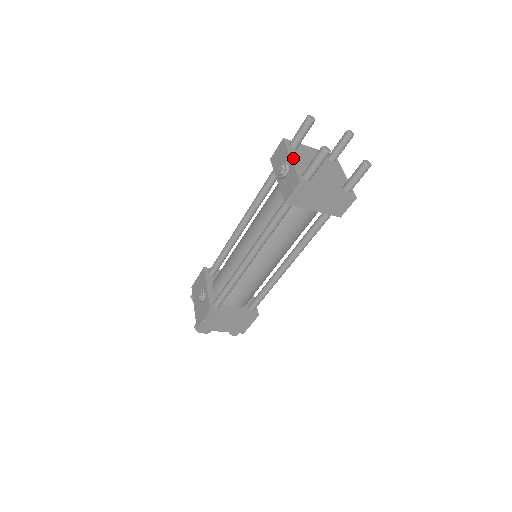
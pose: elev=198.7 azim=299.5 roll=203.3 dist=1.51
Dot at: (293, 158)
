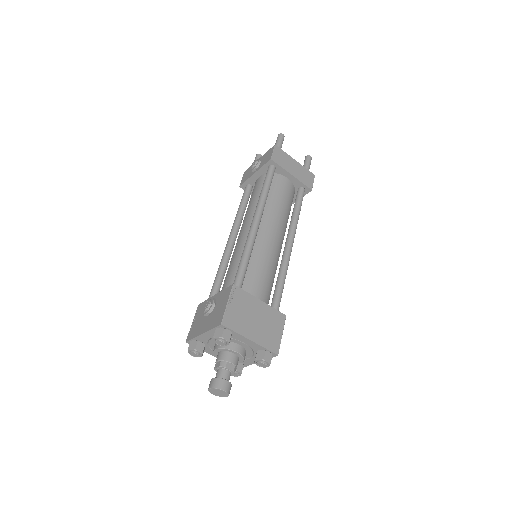
Dot at: occluded
